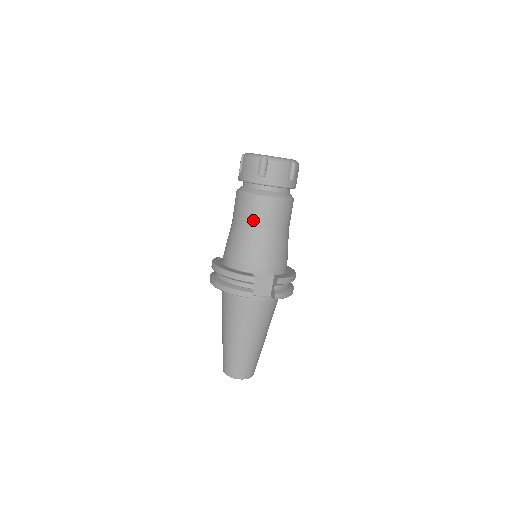
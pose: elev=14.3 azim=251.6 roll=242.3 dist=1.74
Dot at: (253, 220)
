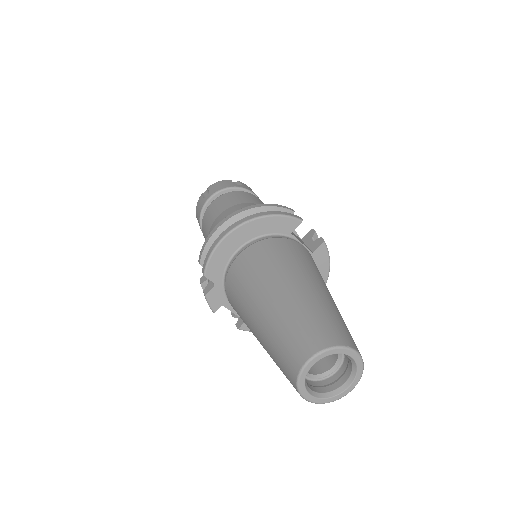
Dot at: (249, 200)
